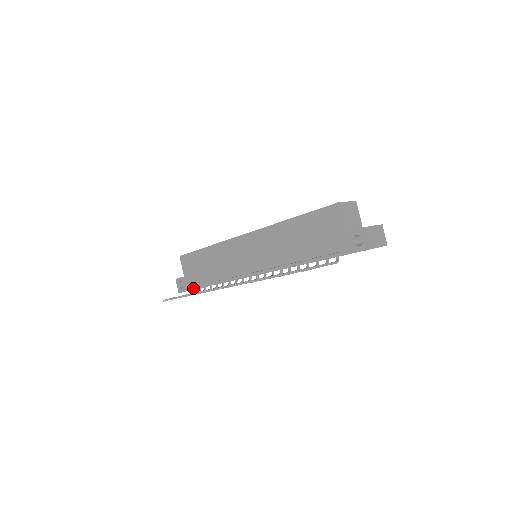
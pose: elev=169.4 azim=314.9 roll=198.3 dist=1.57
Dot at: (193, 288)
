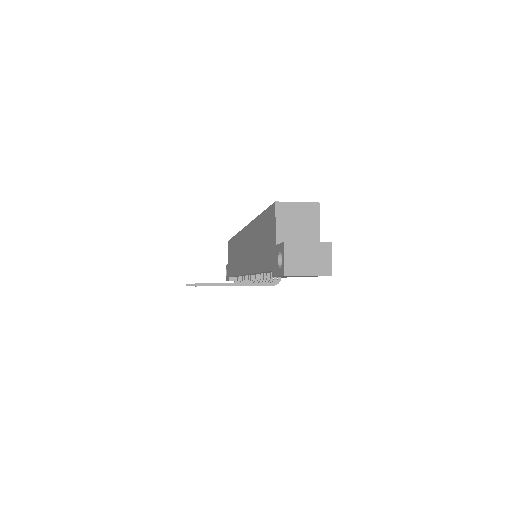
Dot at: (230, 278)
